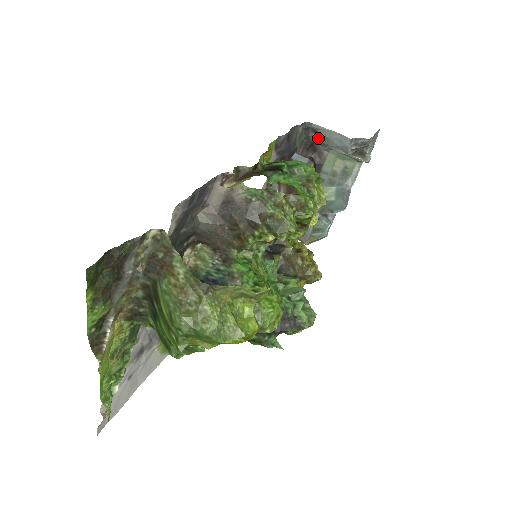
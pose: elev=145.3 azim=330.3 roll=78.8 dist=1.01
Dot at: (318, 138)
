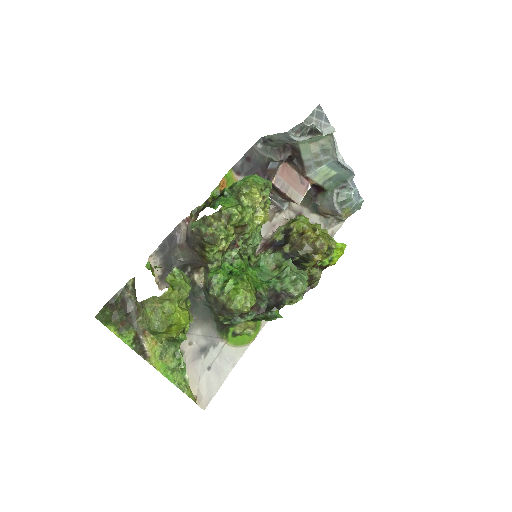
Dot at: (277, 142)
